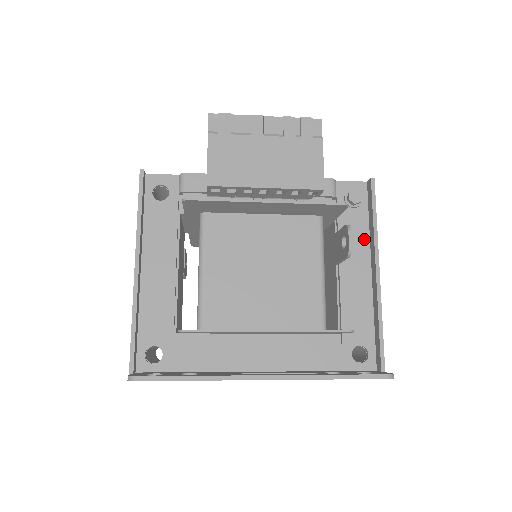
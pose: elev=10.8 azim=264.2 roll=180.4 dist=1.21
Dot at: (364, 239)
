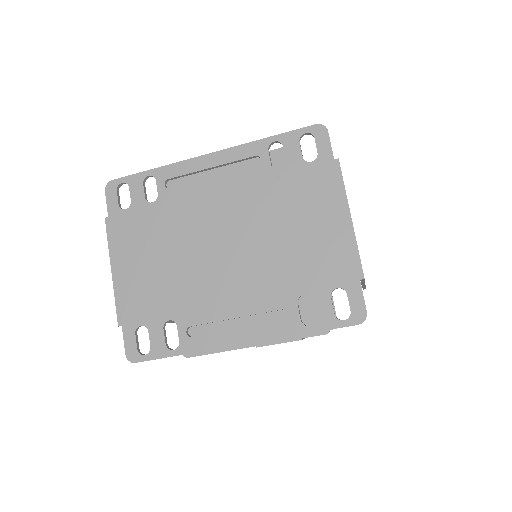
Dot at: occluded
